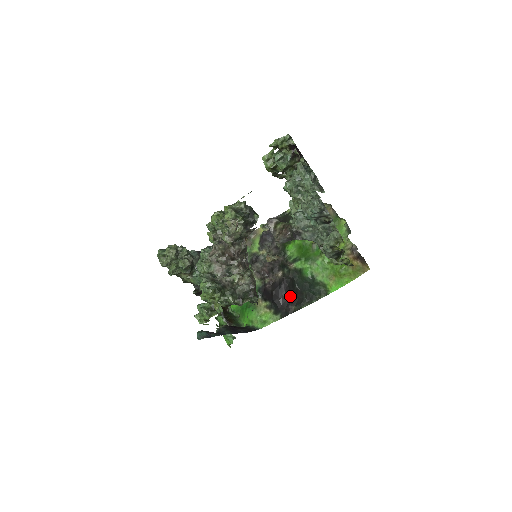
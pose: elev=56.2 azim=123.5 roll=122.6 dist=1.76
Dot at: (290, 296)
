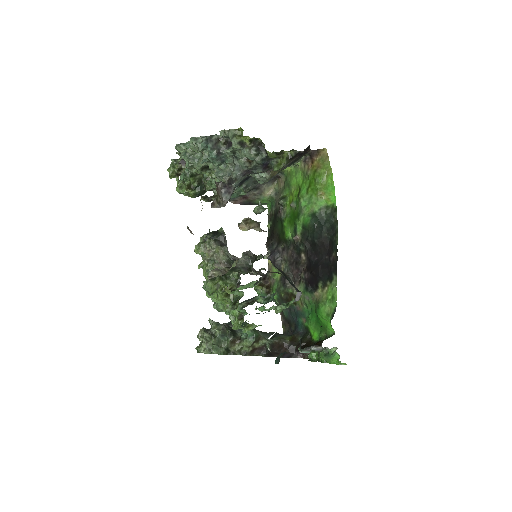
Dot at: (323, 254)
